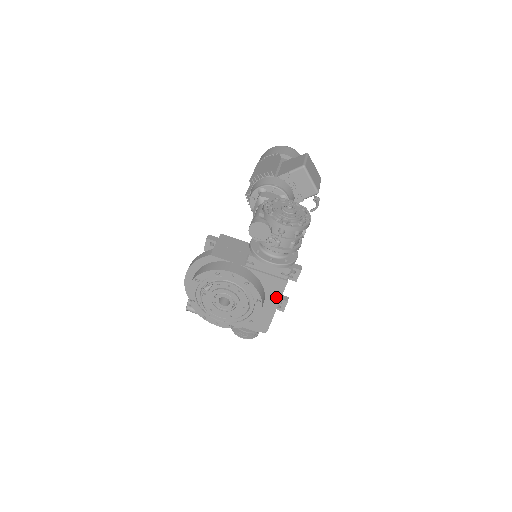
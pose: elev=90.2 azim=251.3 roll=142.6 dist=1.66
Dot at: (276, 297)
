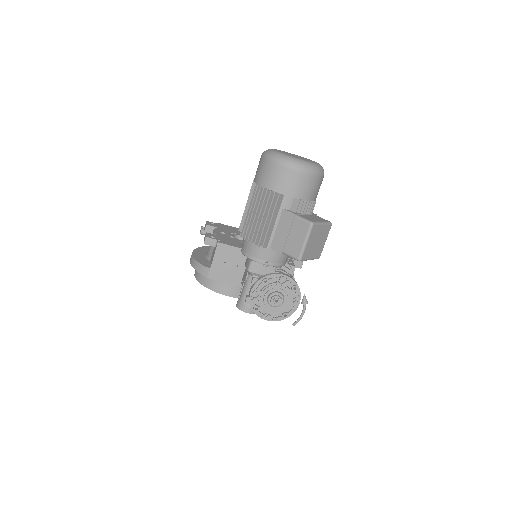
Dot at: occluded
